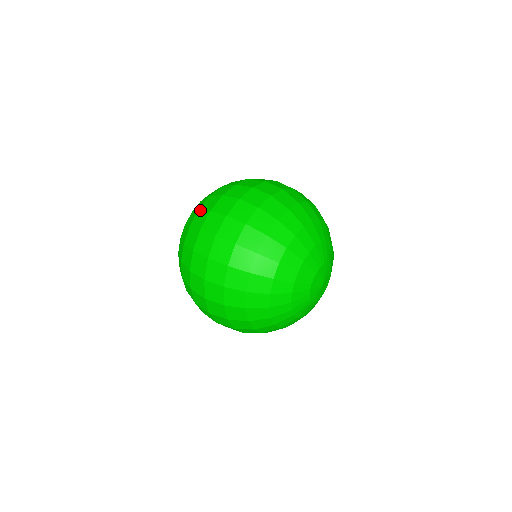
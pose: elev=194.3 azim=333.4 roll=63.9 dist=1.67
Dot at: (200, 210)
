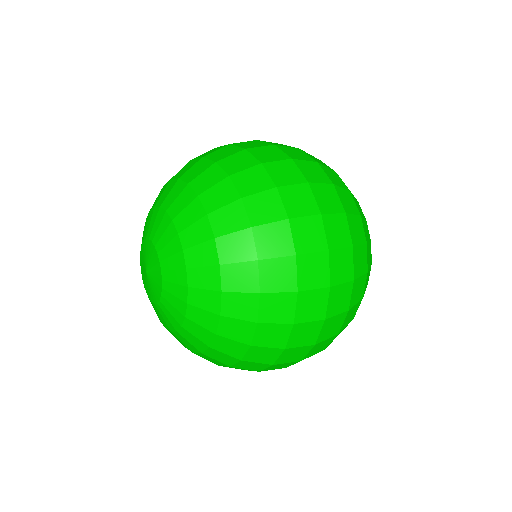
Dot at: (258, 226)
